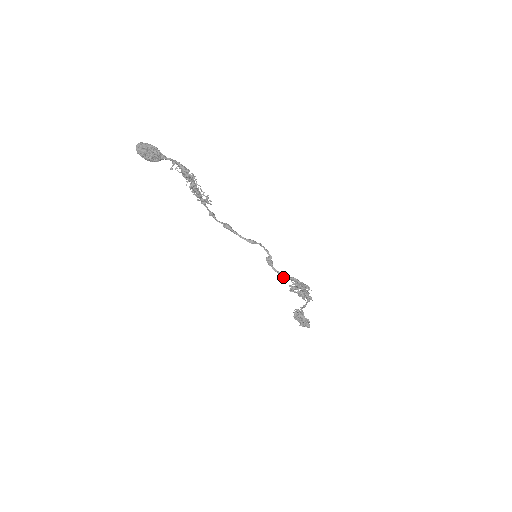
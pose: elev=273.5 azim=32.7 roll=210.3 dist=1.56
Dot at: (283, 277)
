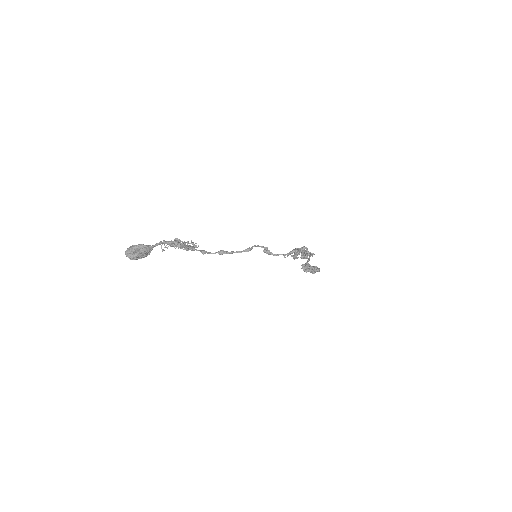
Dot at: (285, 255)
